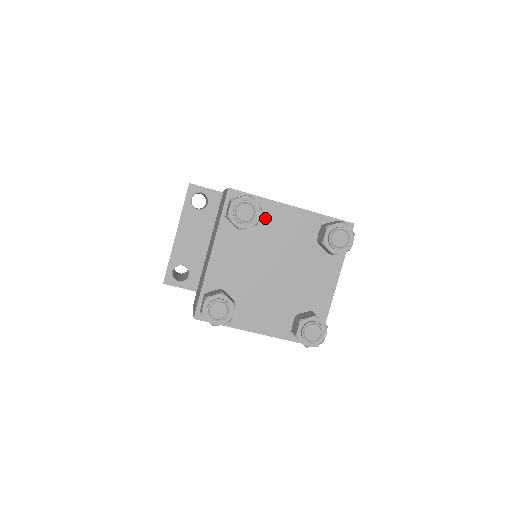
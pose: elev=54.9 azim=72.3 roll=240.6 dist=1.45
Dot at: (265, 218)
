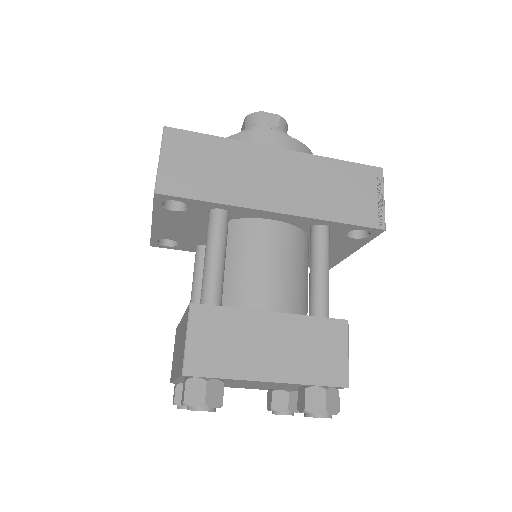
Dot at: (233, 381)
